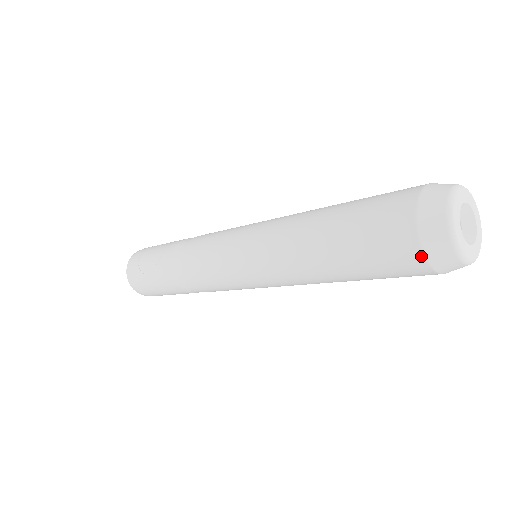
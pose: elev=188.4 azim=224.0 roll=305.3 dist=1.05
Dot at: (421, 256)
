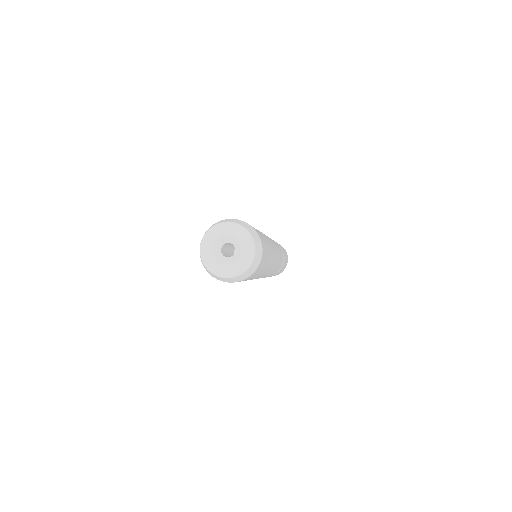
Dot at: occluded
